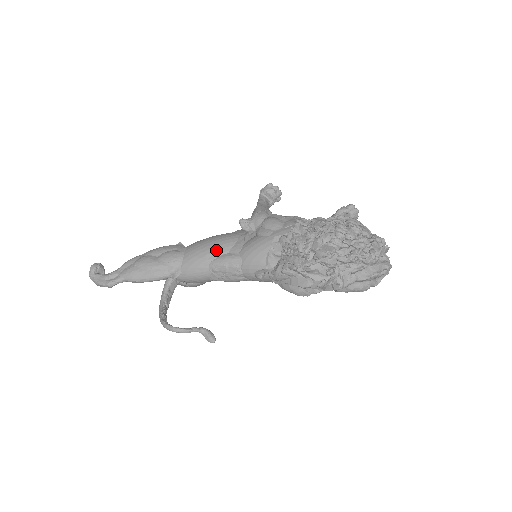
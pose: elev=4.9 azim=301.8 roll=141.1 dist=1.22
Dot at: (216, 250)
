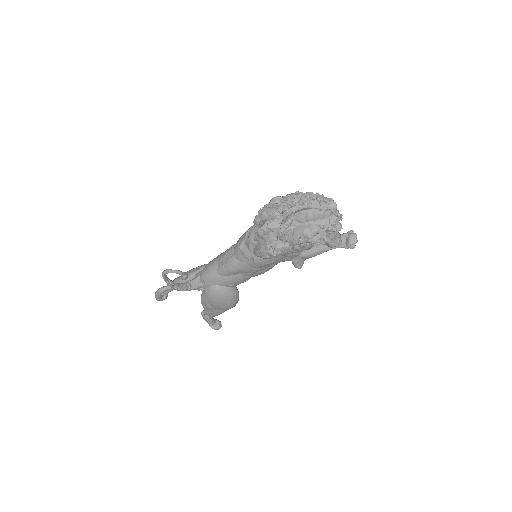
Dot at: occluded
